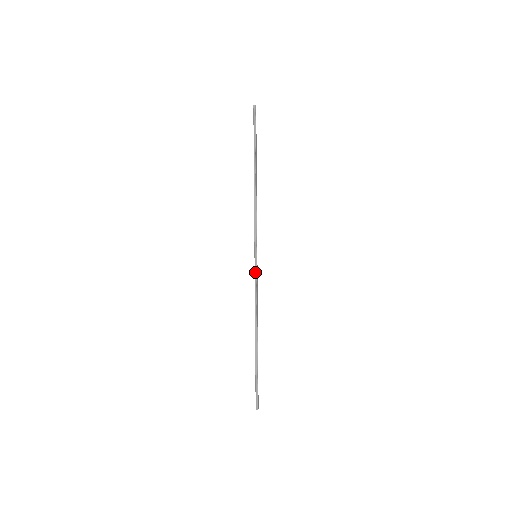
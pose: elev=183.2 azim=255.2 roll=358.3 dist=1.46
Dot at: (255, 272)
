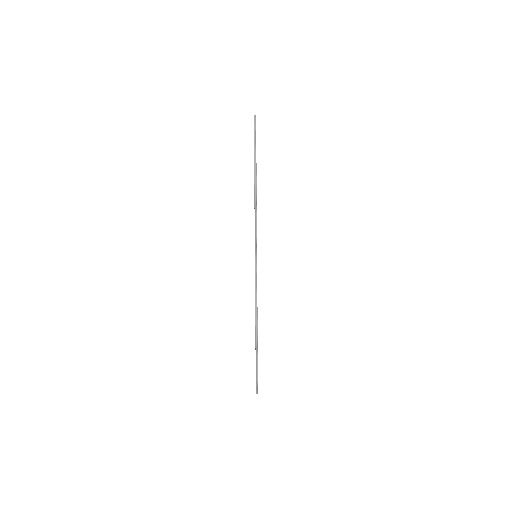
Dot at: (255, 271)
